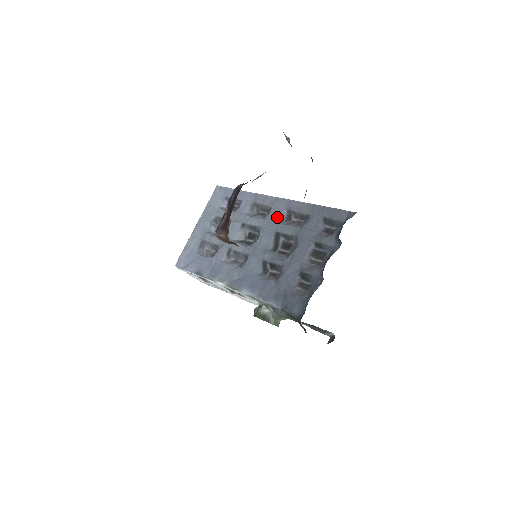
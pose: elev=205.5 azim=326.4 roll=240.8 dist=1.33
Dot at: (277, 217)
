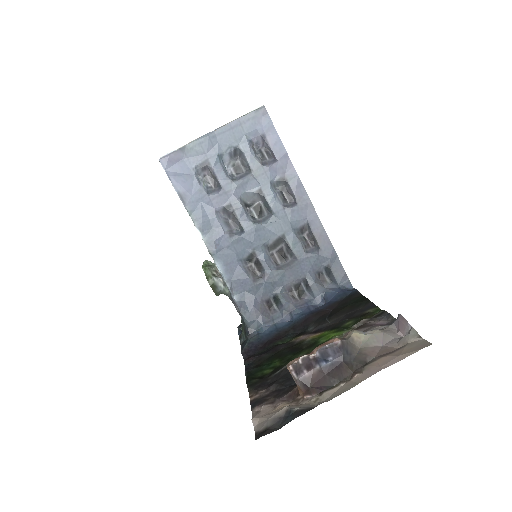
Dot at: (295, 220)
